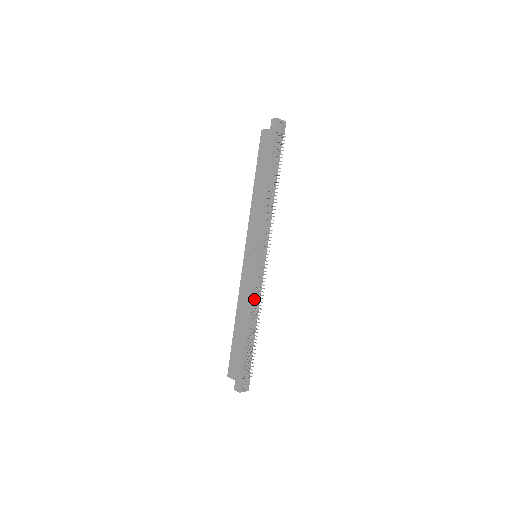
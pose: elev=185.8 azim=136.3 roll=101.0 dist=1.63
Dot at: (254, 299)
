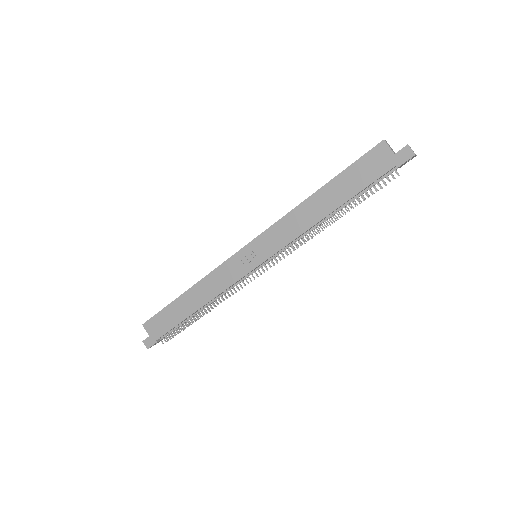
Dot at: (222, 292)
